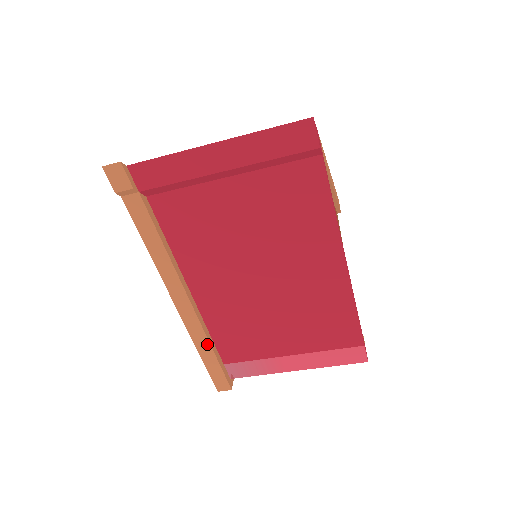
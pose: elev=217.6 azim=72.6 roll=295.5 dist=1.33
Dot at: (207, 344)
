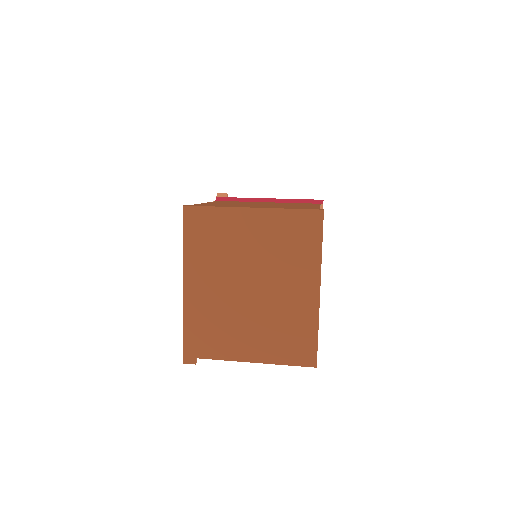
Dot at: occluded
